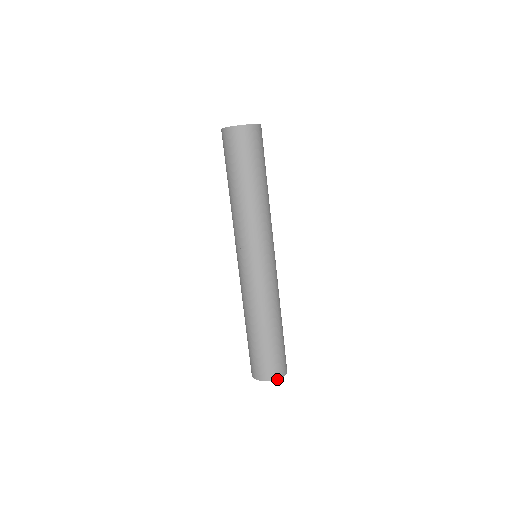
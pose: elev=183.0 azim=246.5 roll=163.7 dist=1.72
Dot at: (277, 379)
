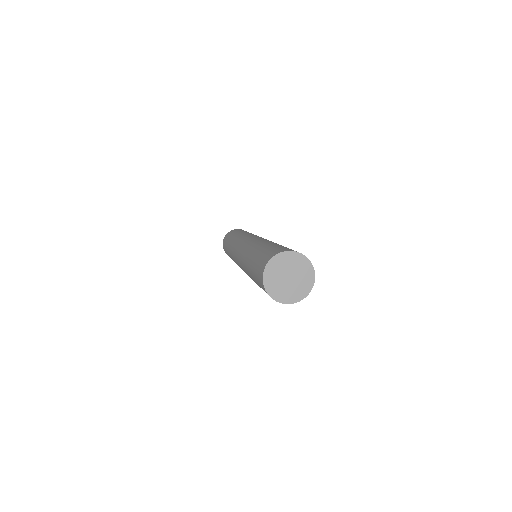
Dot at: occluded
